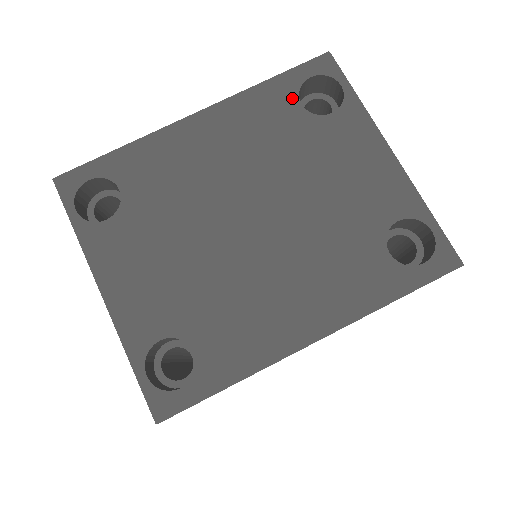
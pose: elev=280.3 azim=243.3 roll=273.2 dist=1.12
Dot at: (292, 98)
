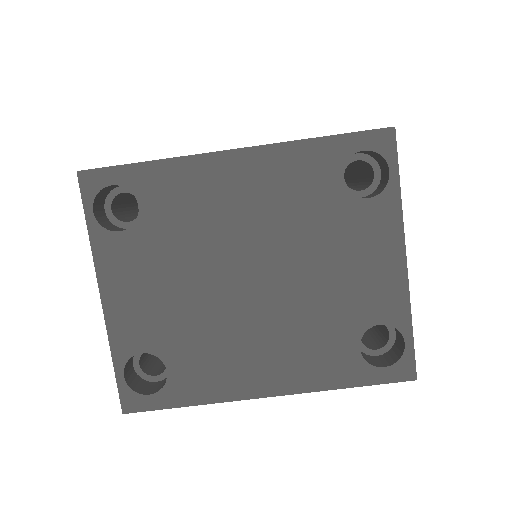
Dot at: (335, 168)
